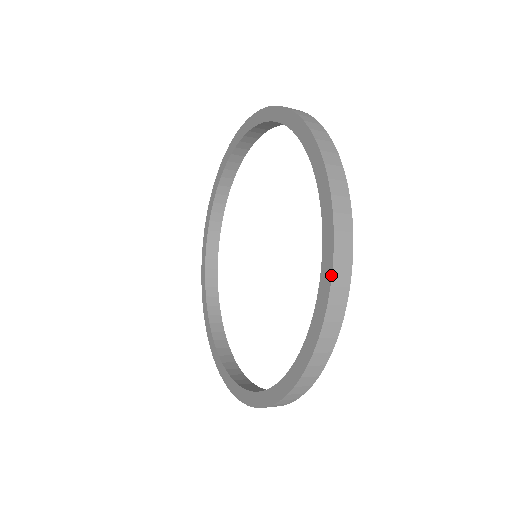
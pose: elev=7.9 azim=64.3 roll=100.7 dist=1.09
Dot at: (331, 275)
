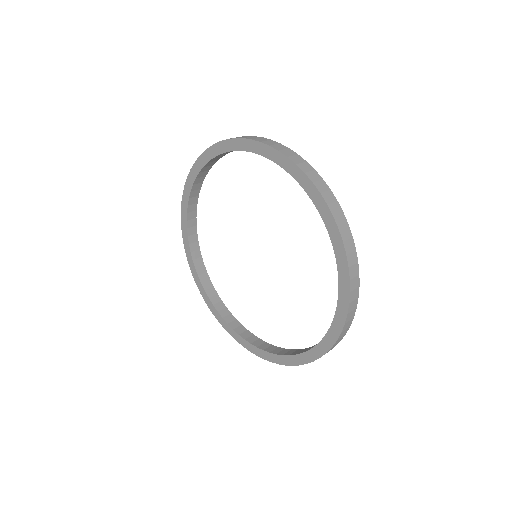
Dot at: (322, 198)
